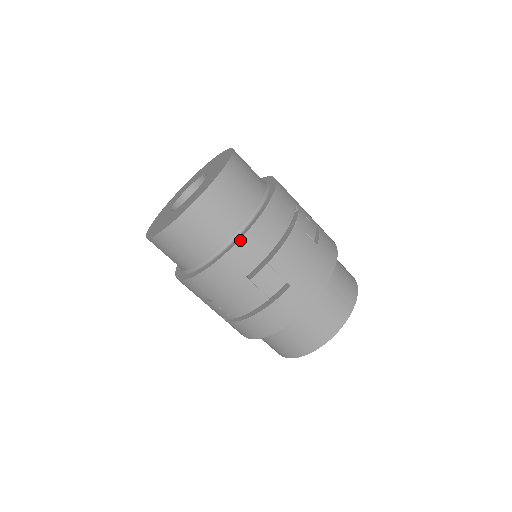
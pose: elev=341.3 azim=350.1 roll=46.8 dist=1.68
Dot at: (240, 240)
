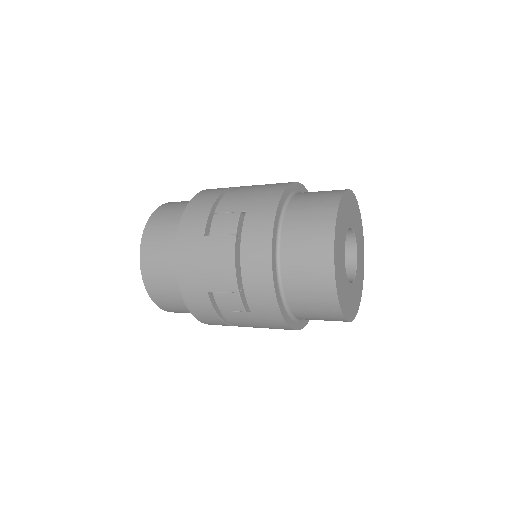
Dot at: (182, 217)
